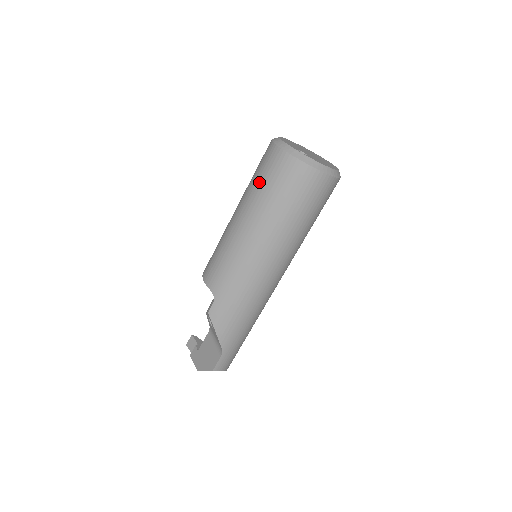
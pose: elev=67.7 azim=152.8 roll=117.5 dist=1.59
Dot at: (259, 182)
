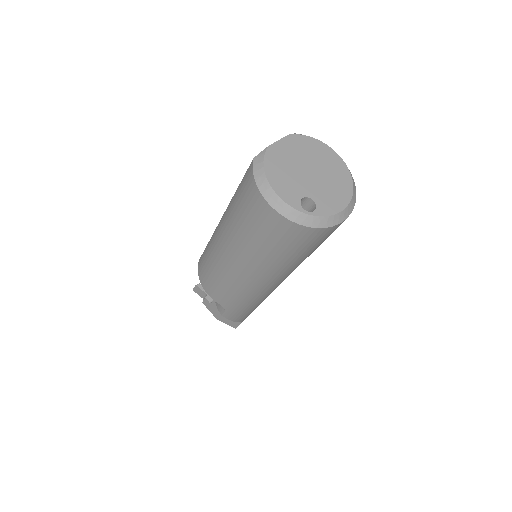
Dot at: (252, 236)
